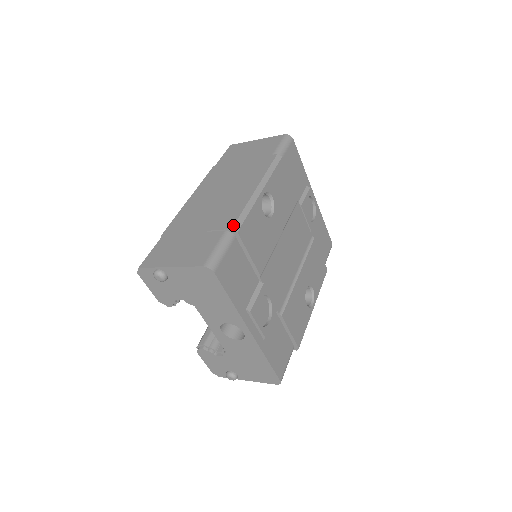
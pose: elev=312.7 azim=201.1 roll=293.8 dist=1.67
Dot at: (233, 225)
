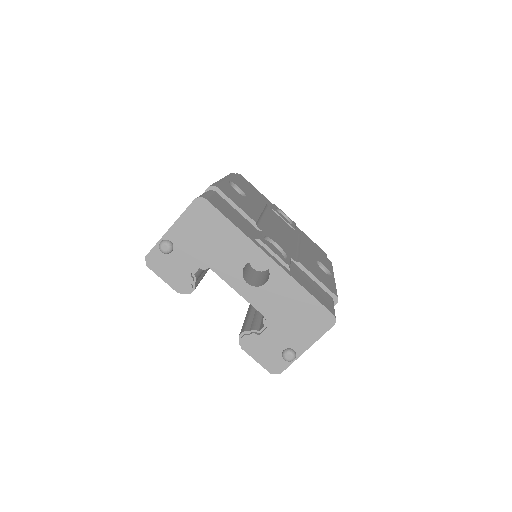
Dot at: (210, 185)
